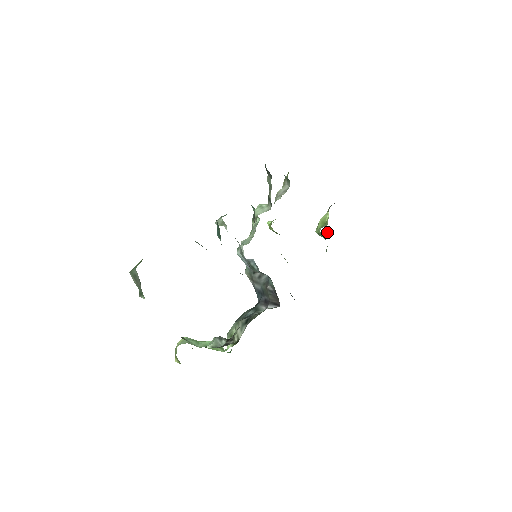
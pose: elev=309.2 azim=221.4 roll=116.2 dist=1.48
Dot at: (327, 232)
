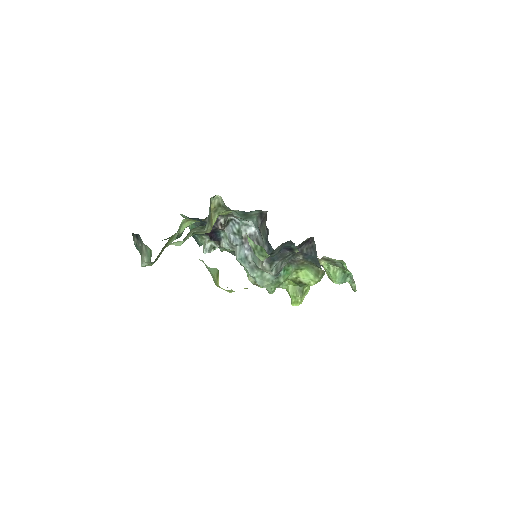
Dot at: (350, 285)
